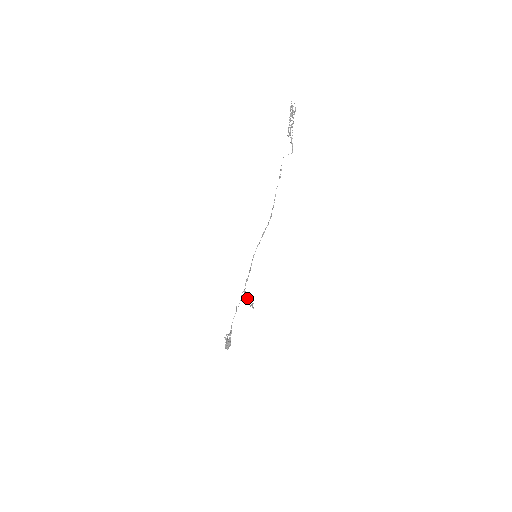
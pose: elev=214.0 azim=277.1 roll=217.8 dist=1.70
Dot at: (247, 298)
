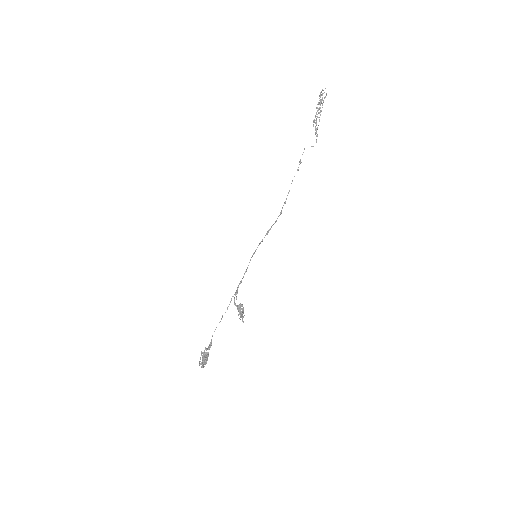
Dot at: (237, 306)
